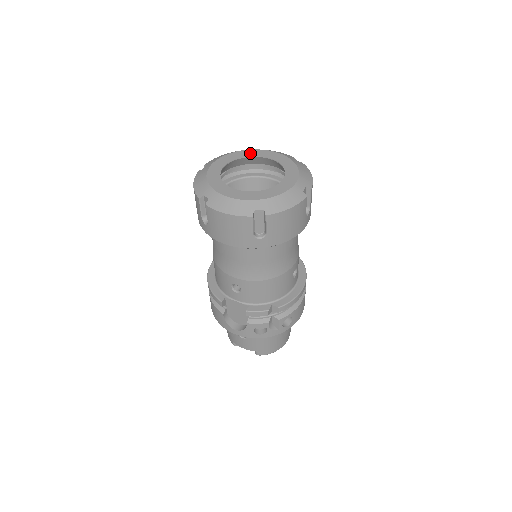
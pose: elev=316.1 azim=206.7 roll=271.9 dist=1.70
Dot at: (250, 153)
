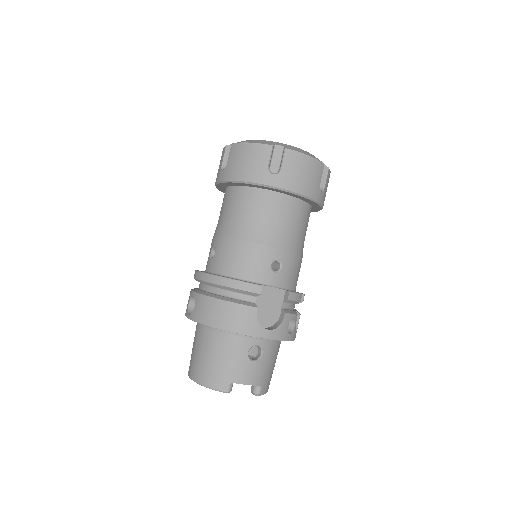
Dot at: occluded
